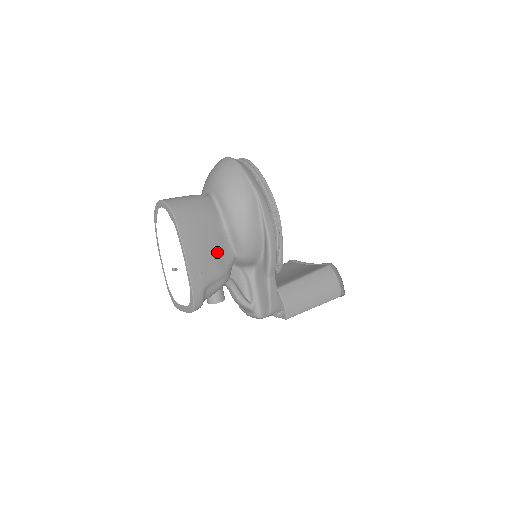
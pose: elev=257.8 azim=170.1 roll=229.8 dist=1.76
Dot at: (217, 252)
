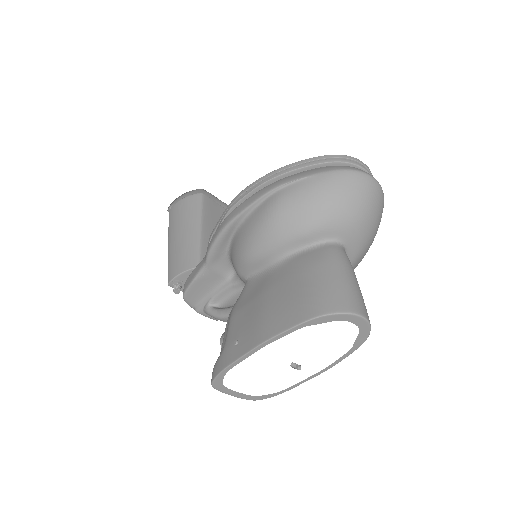
Dot at: occluded
